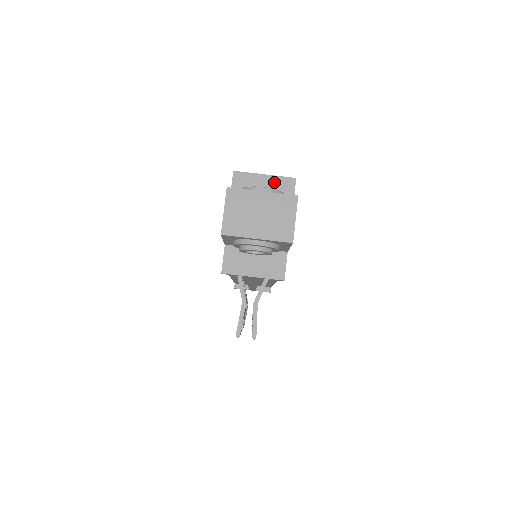
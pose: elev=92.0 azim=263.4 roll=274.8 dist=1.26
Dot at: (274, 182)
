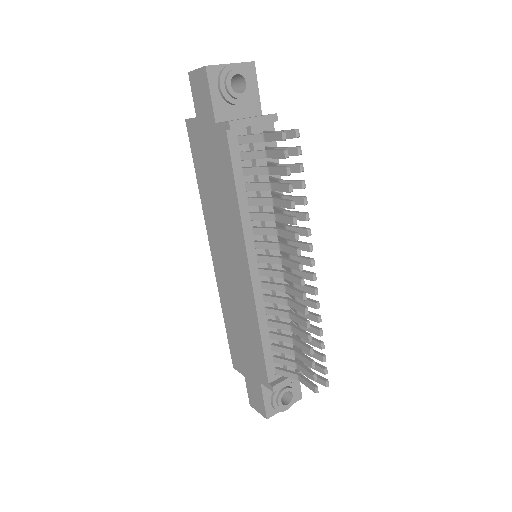
Dot at: occluded
